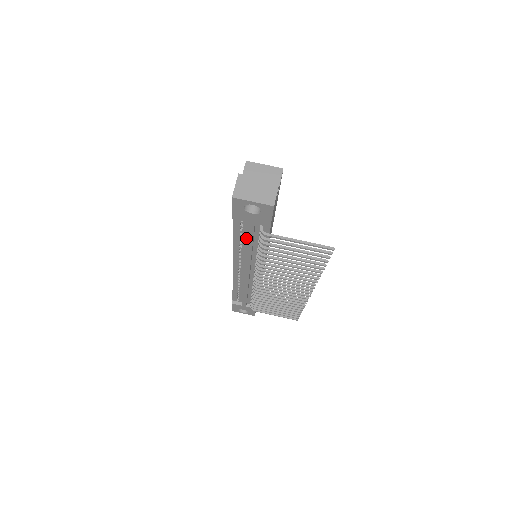
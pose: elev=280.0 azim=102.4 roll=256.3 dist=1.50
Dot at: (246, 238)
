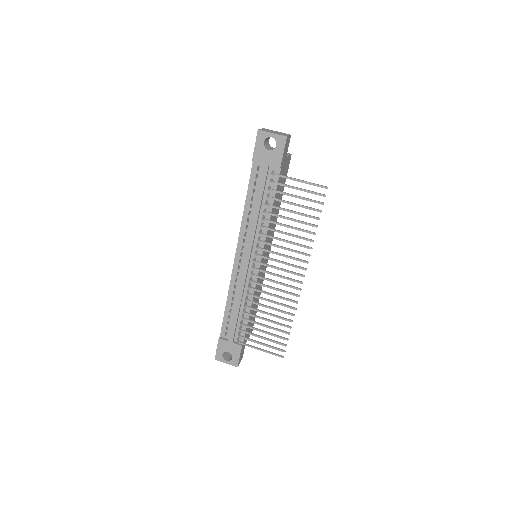
Dot at: (258, 191)
